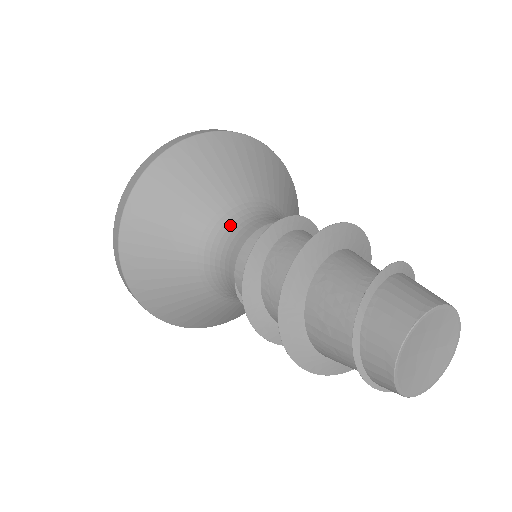
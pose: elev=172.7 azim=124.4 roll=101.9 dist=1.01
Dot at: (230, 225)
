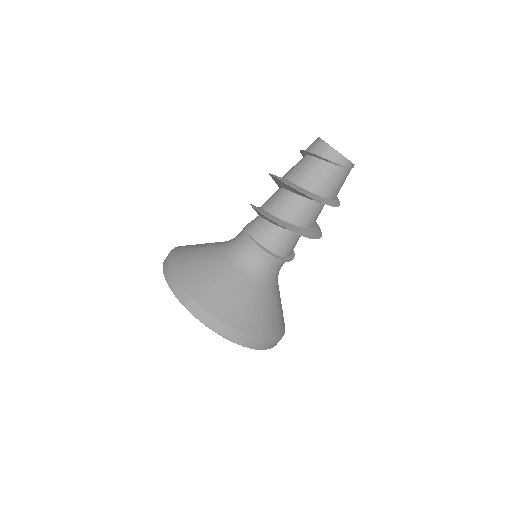
Dot at: occluded
